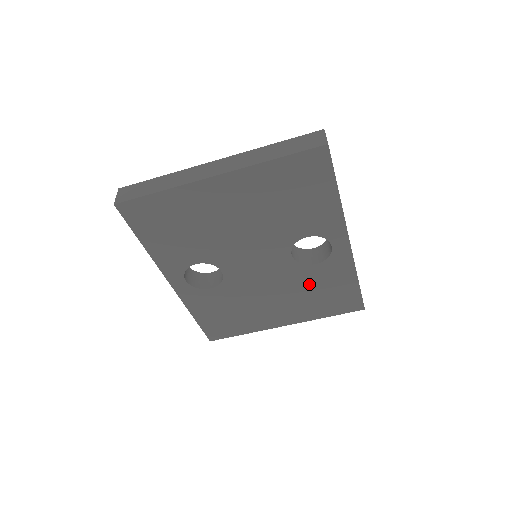
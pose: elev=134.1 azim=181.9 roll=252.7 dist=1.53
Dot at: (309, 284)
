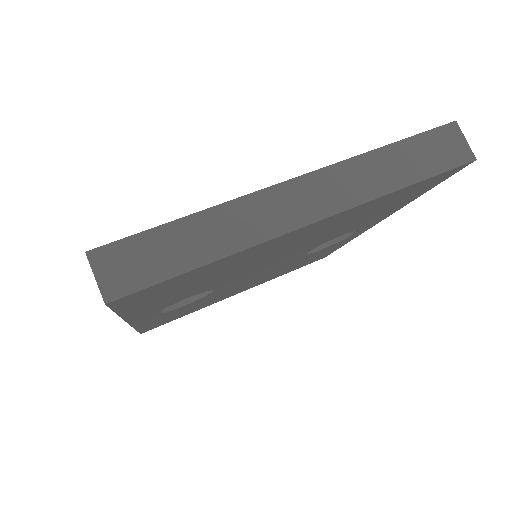
Dot at: (298, 262)
